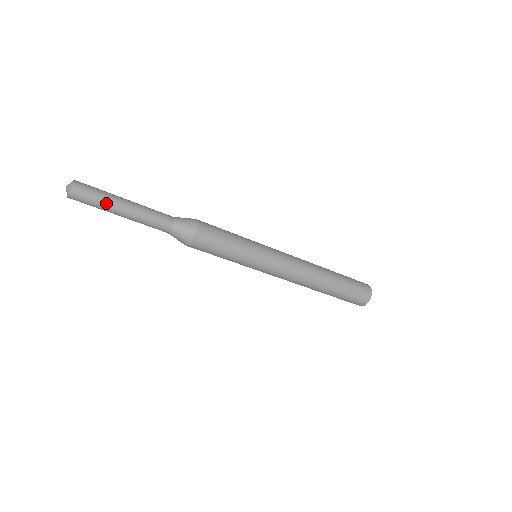
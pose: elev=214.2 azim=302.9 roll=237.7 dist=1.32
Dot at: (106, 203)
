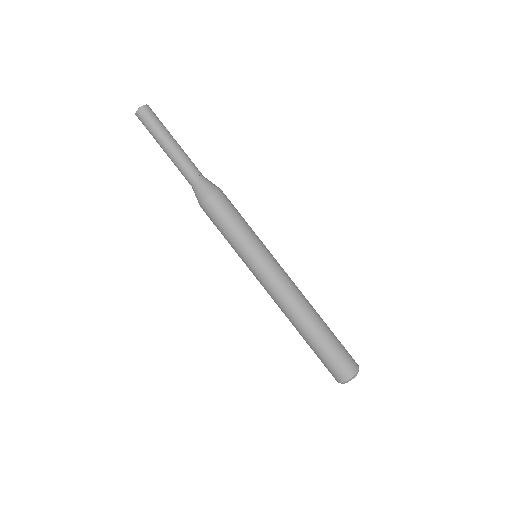
Dot at: (158, 132)
